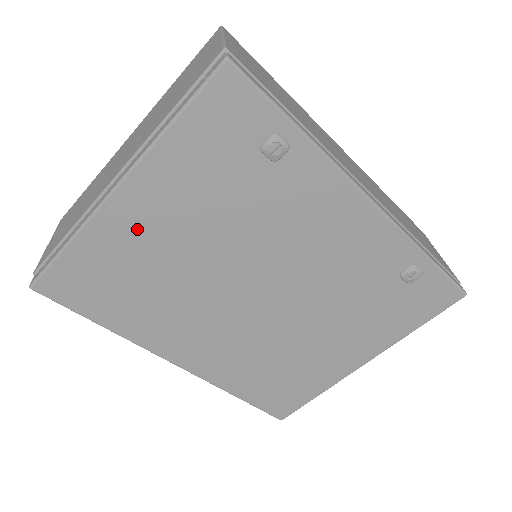
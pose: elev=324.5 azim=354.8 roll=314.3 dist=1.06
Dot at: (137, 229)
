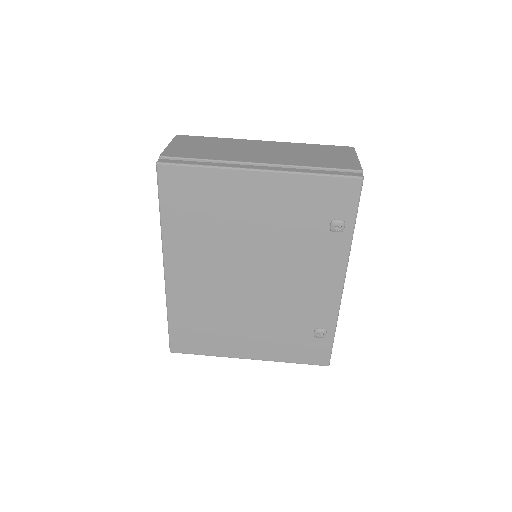
Dot at: (243, 195)
